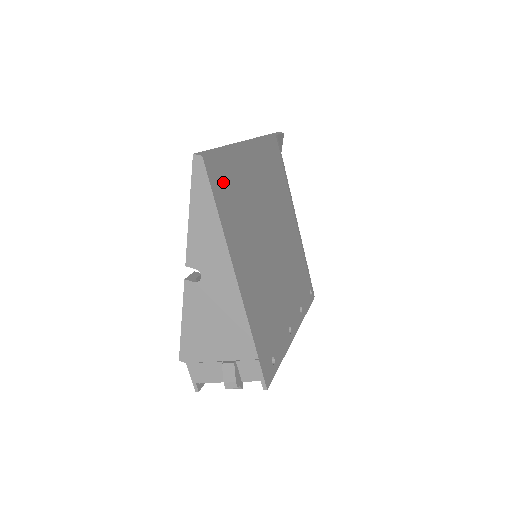
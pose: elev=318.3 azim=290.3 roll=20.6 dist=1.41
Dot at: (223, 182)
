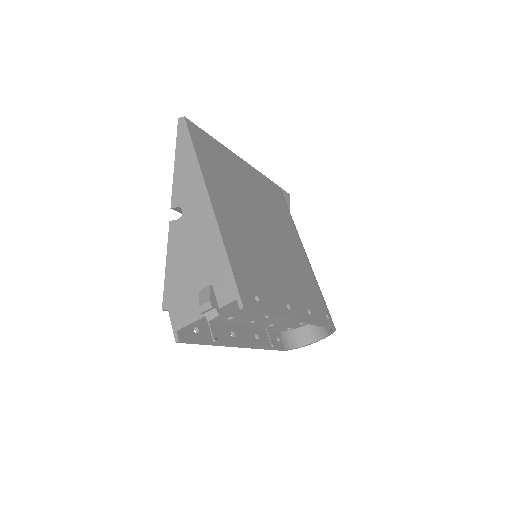
Dot at: (205, 146)
